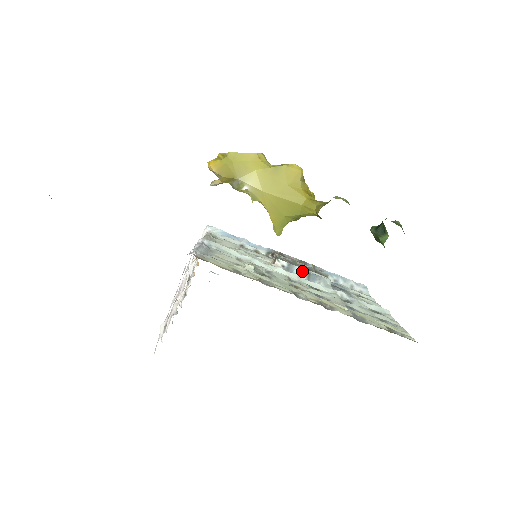
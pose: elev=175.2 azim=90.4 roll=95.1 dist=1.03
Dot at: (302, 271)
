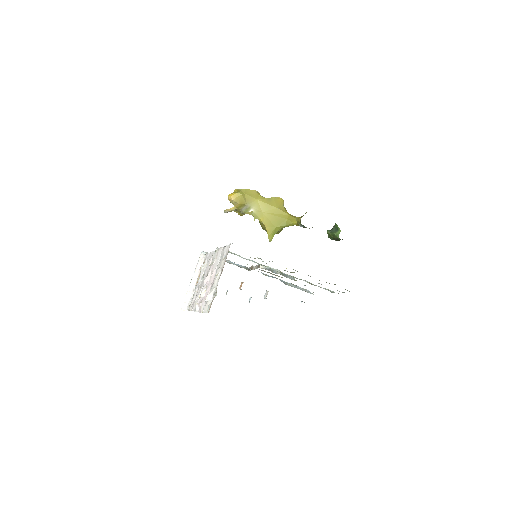
Dot at: occluded
